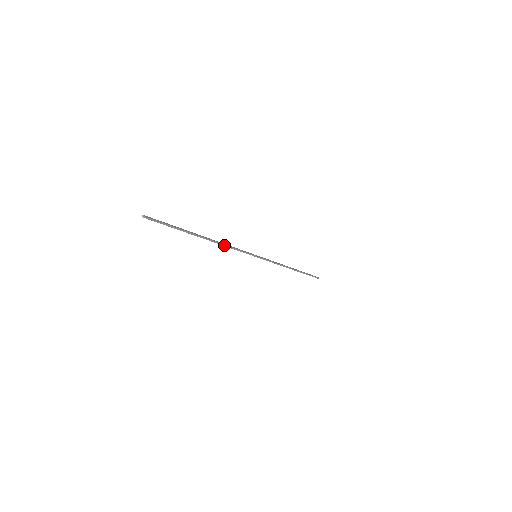
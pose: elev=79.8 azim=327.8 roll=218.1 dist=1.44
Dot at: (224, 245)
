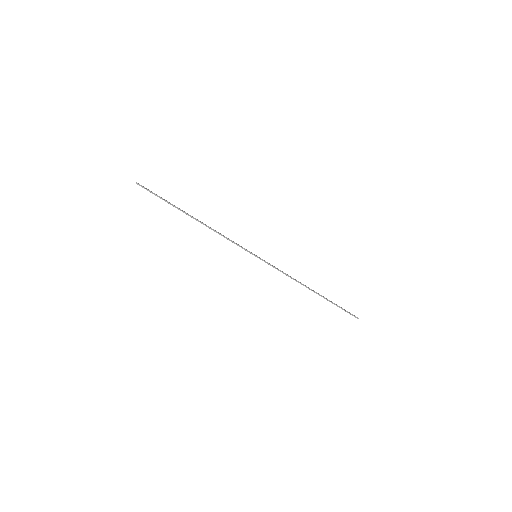
Dot at: (215, 231)
